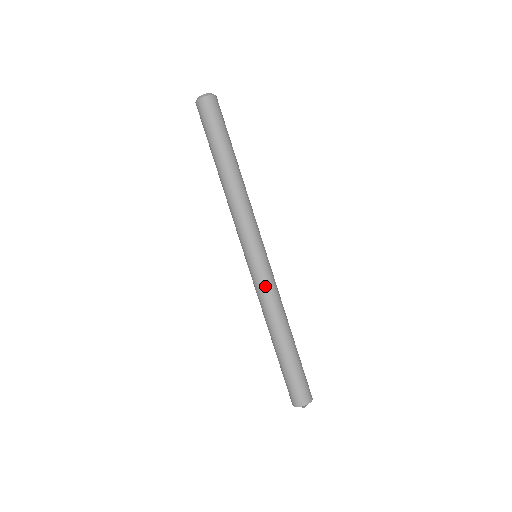
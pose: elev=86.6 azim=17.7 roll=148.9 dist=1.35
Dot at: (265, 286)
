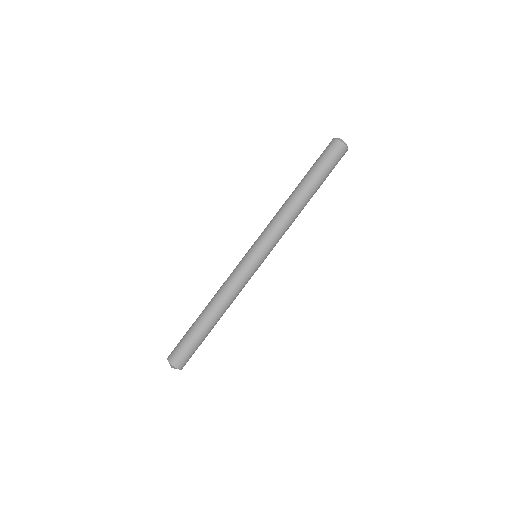
Dot at: (246, 282)
